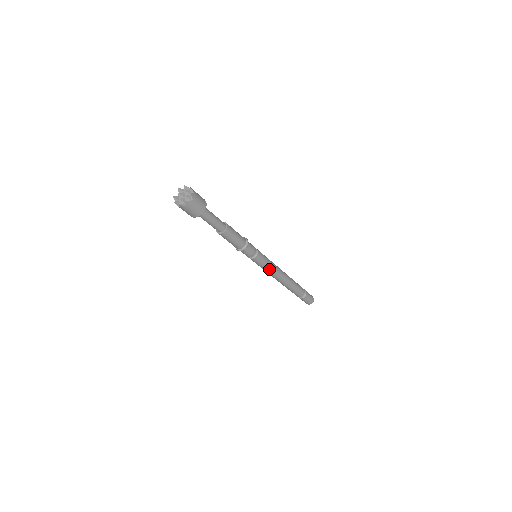
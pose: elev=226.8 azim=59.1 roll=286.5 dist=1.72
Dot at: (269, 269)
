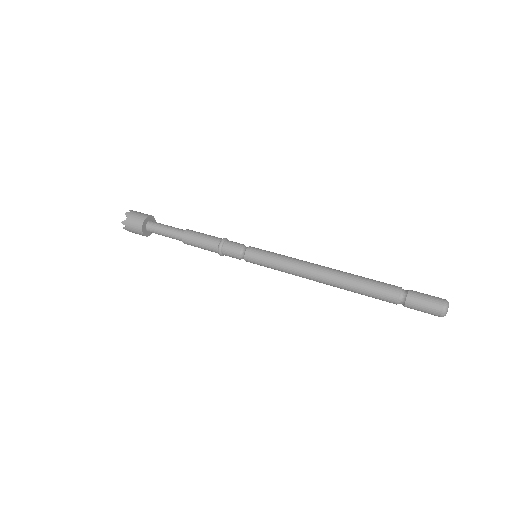
Dot at: (282, 267)
